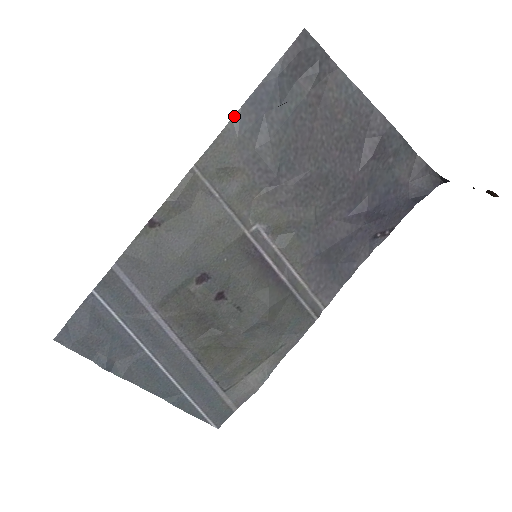
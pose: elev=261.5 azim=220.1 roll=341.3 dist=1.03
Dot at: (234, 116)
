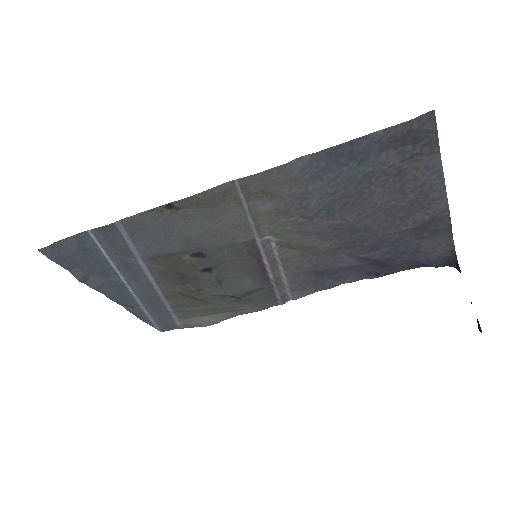
Dot at: (304, 156)
